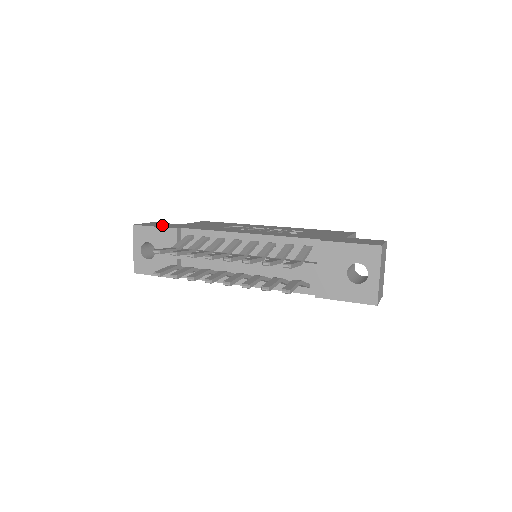
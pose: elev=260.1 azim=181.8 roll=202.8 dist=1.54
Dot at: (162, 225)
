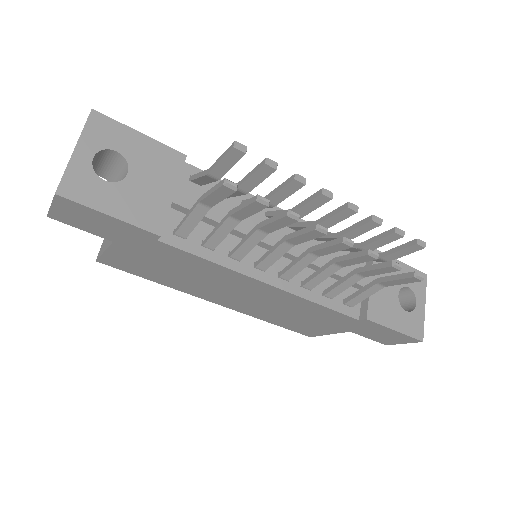
Dot at: occluded
